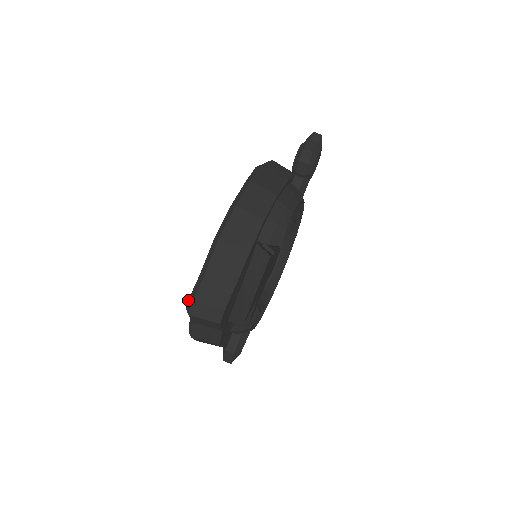
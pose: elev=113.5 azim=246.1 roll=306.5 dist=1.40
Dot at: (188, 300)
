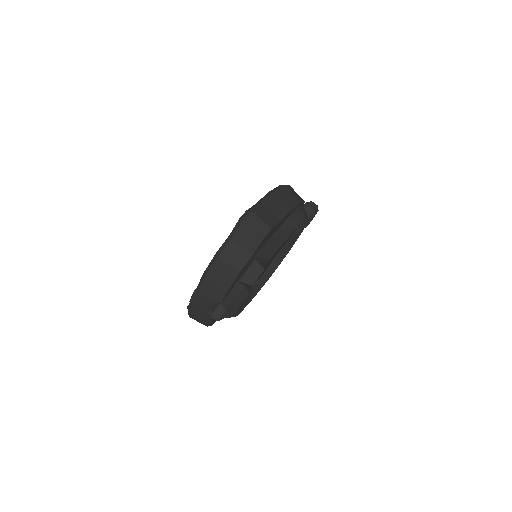
Dot at: (245, 211)
